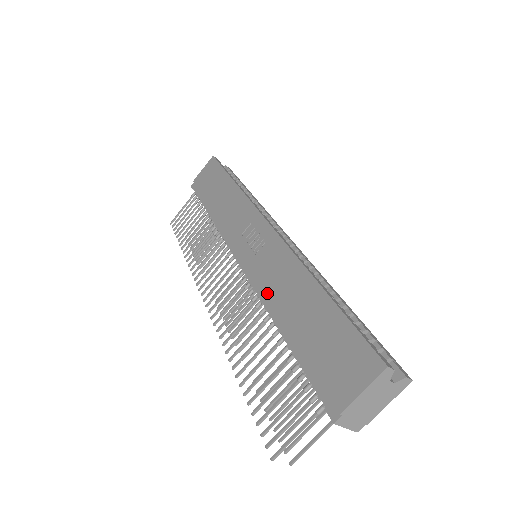
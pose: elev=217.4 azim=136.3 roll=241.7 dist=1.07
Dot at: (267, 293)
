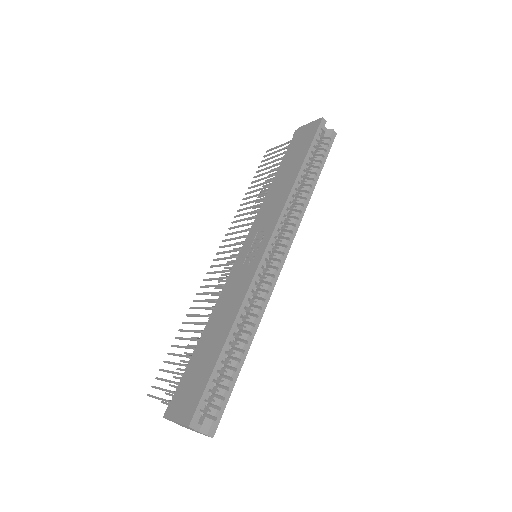
Dot at: (220, 301)
